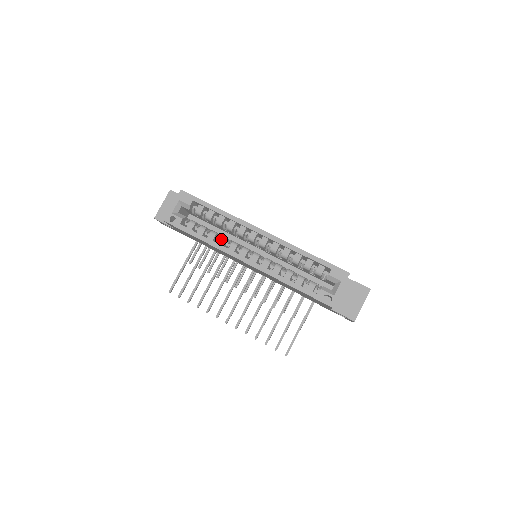
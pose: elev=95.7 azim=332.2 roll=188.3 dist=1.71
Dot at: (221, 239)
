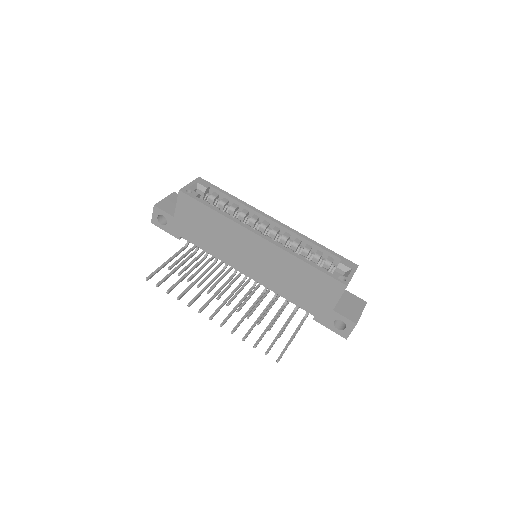
Dot at: (235, 218)
